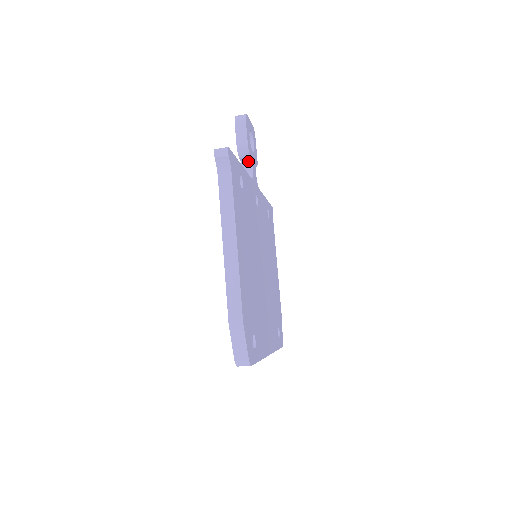
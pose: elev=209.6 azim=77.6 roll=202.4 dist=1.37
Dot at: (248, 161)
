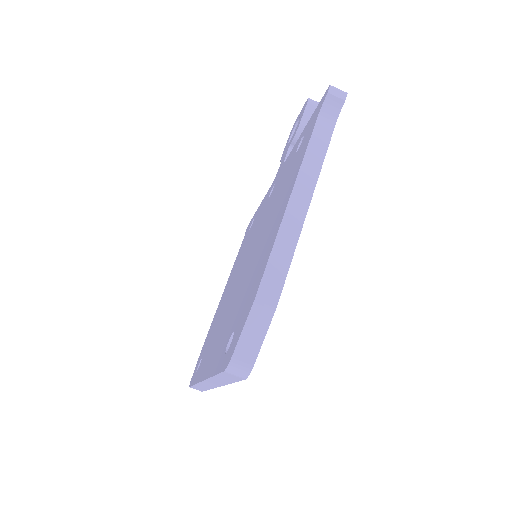
Dot at: occluded
